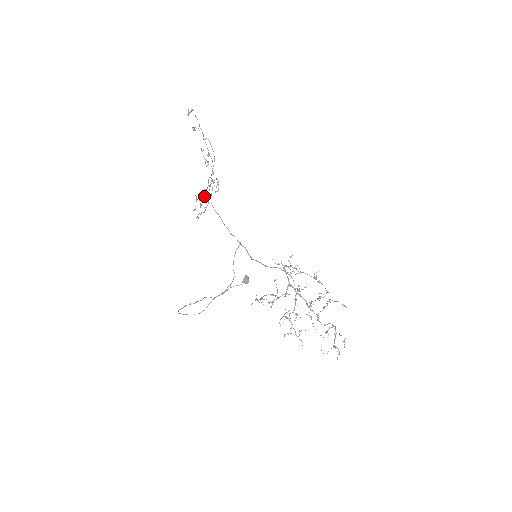
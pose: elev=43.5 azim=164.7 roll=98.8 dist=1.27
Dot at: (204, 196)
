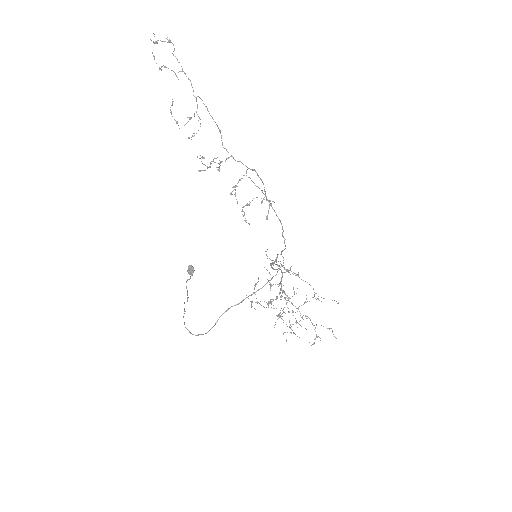
Dot at: (266, 199)
